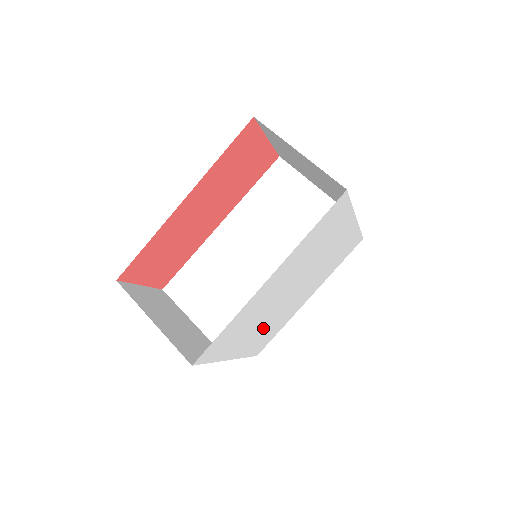
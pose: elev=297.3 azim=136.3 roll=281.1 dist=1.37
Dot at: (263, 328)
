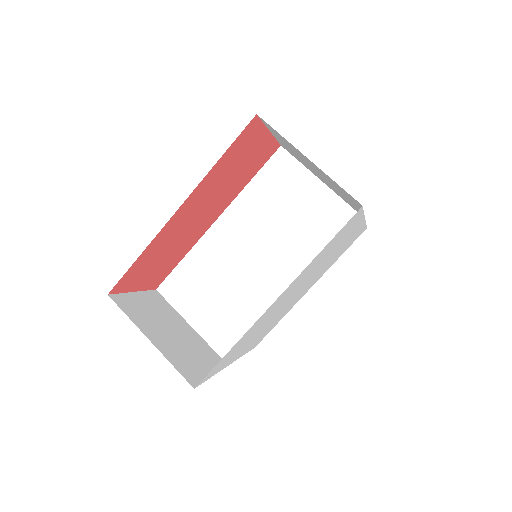
Dot at: (264, 330)
